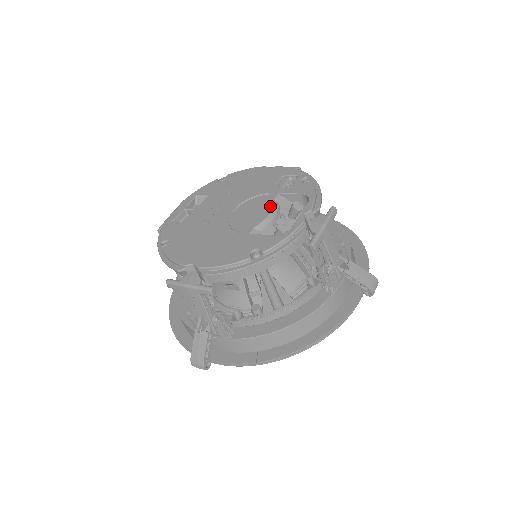
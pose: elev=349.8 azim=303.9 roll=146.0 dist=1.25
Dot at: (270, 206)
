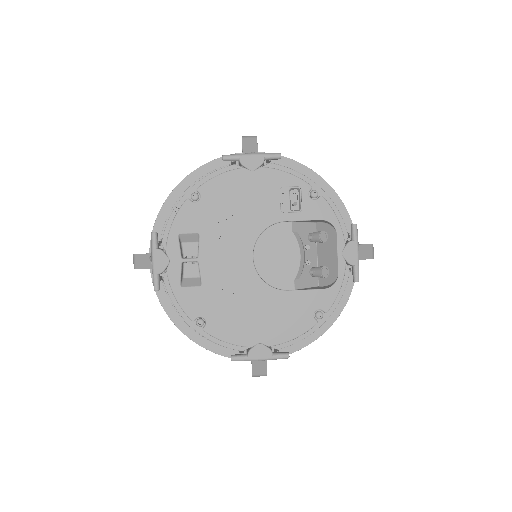
Dot at: (295, 244)
